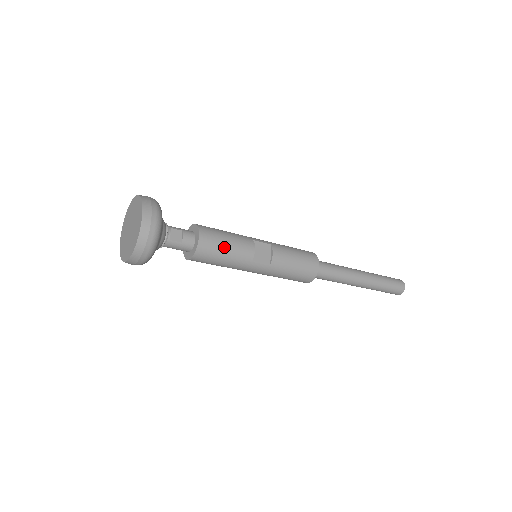
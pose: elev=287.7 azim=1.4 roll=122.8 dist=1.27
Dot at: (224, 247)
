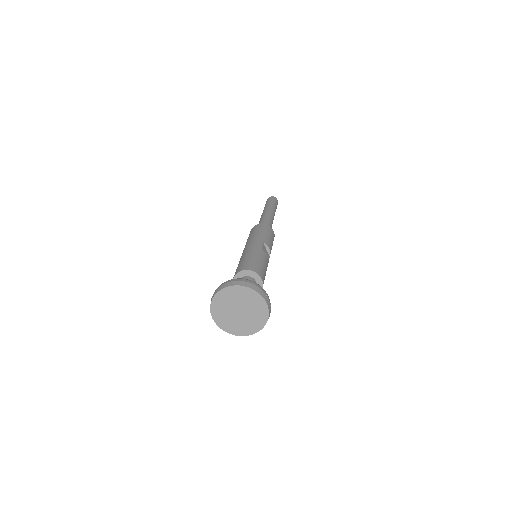
Dot at: (265, 272)
